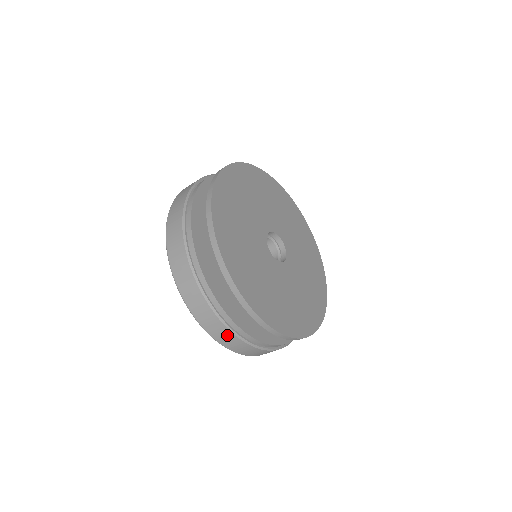
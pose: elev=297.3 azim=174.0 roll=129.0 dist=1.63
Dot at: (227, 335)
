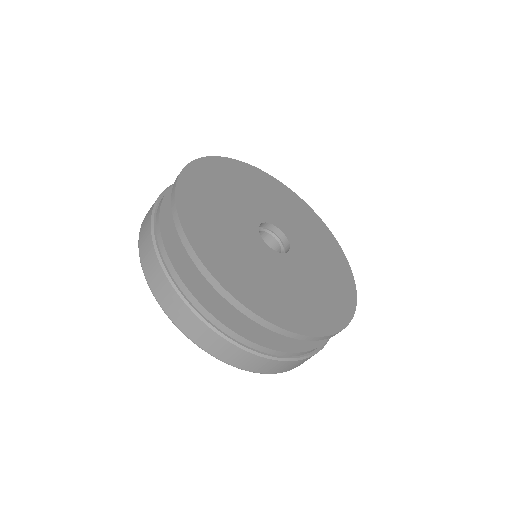
Dot at: (204, 332)
